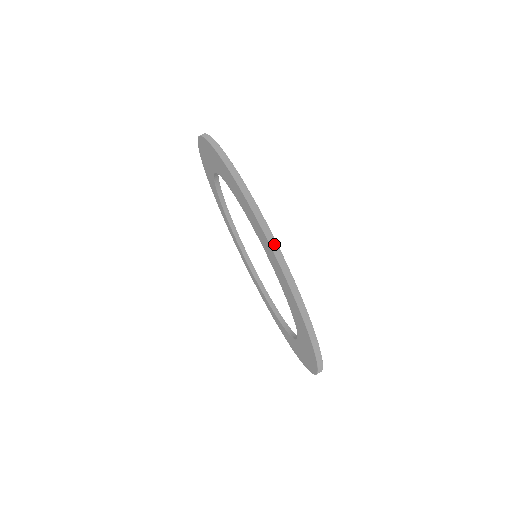
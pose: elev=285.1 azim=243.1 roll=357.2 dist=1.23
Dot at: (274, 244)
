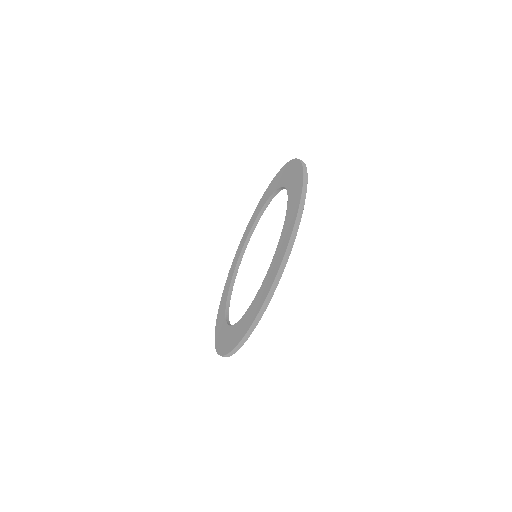
Dot at: (233, 353)
